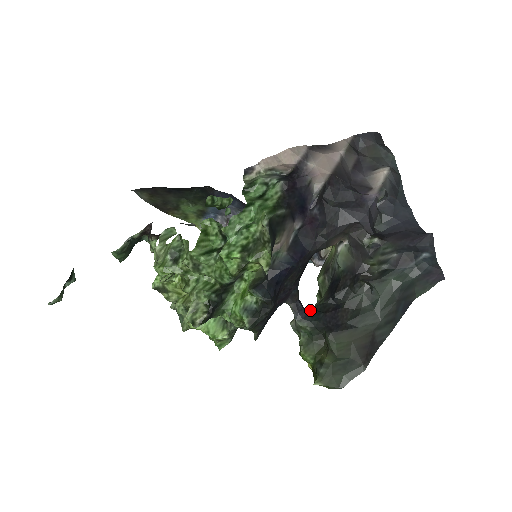
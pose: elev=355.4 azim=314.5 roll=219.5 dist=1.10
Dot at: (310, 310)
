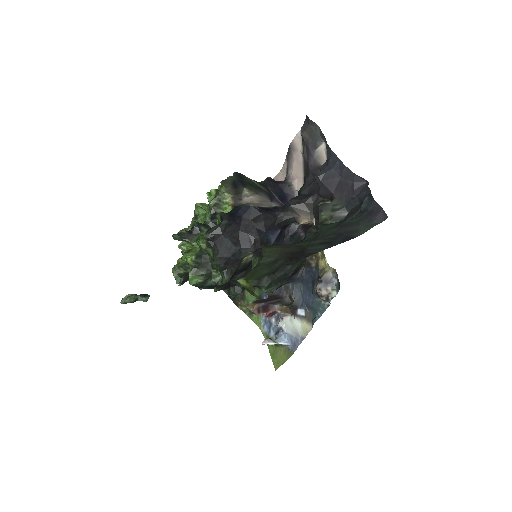
Dot at: occluded
